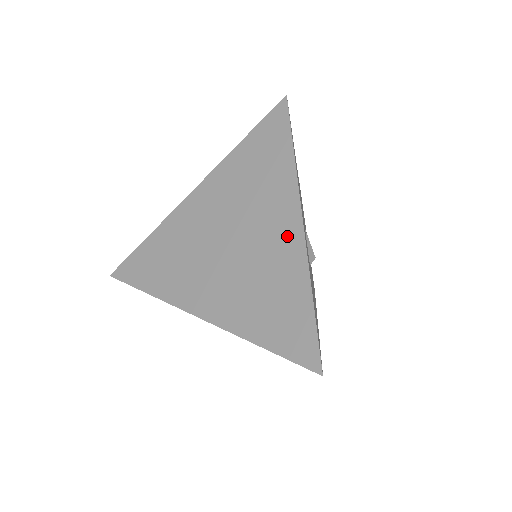
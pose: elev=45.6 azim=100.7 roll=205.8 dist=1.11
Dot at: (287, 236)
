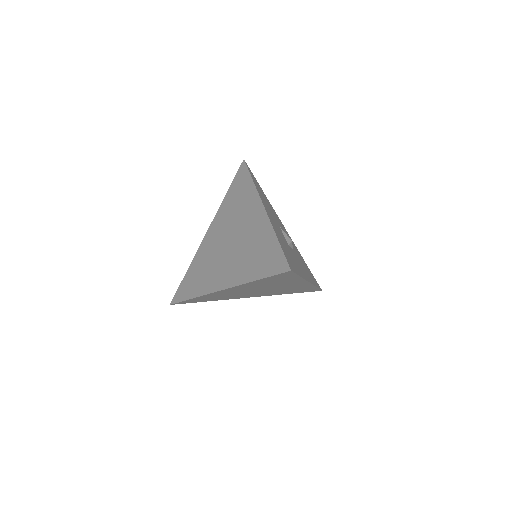
Dot at: (258, 219)
